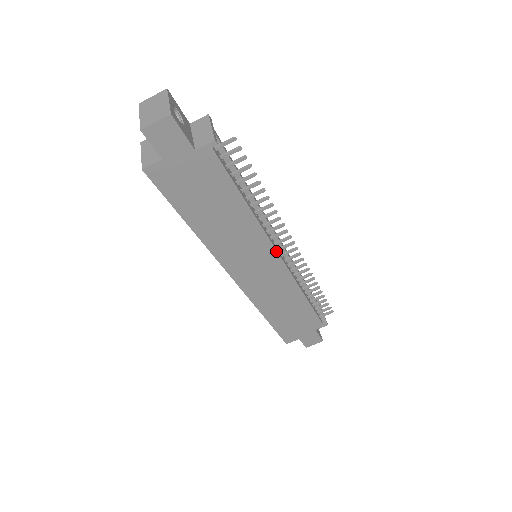
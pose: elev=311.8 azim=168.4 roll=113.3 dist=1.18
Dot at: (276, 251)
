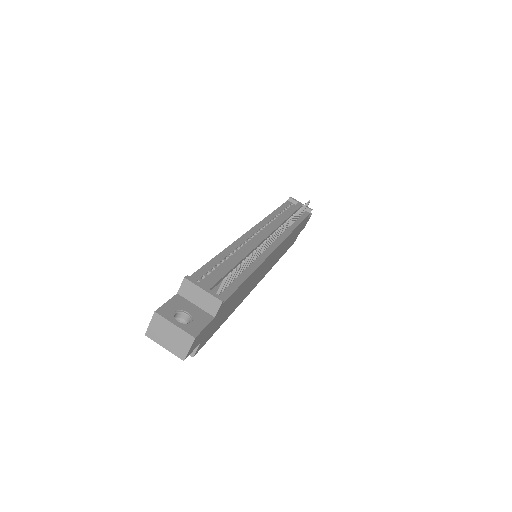
Dot at: (274, 250)
